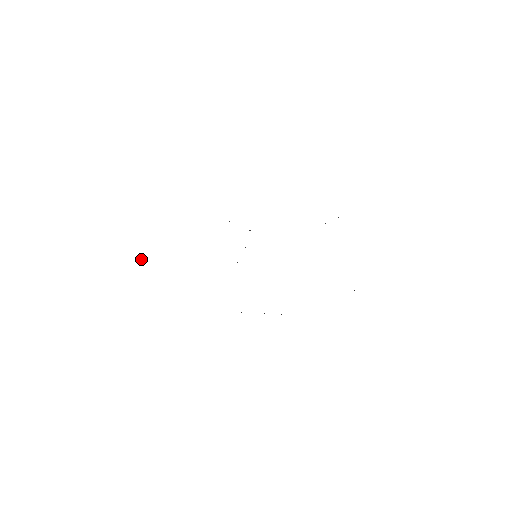
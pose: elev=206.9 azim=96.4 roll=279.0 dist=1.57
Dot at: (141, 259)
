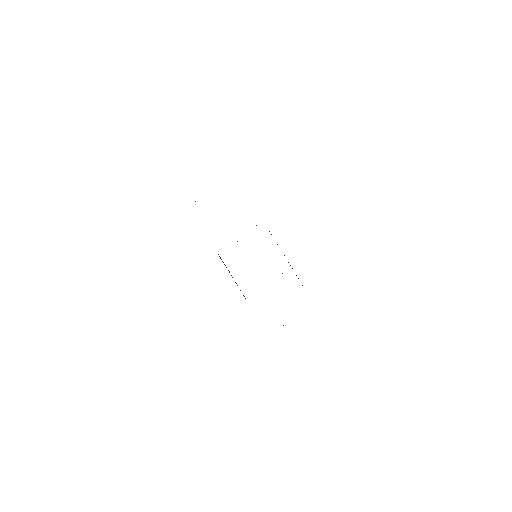
Dot at: occluded
